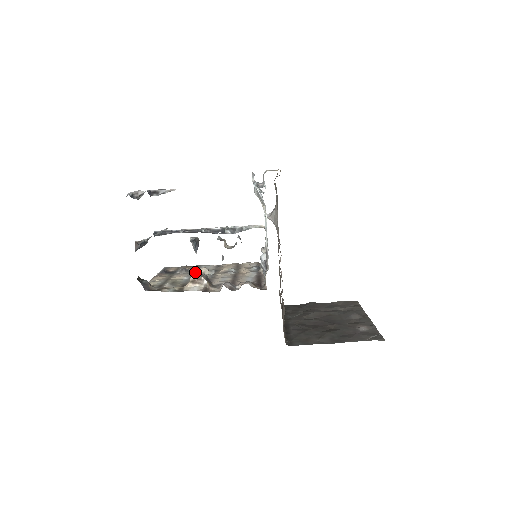
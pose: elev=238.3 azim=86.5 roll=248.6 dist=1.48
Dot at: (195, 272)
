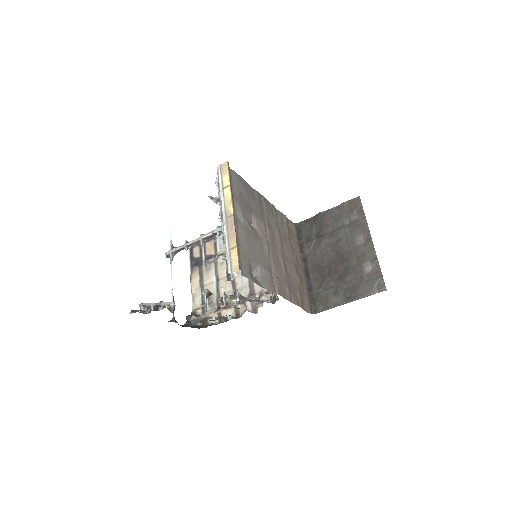
Dot at: (221, 304)
